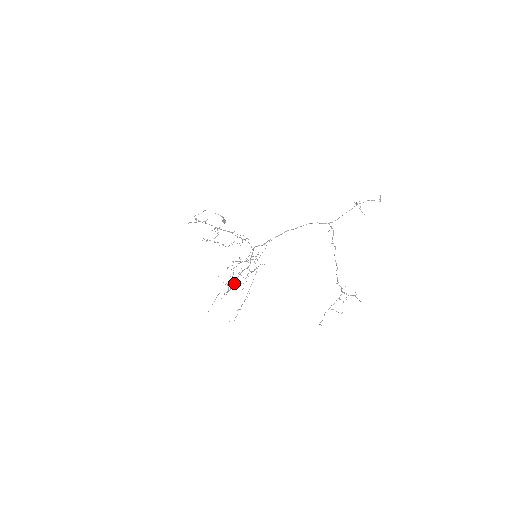
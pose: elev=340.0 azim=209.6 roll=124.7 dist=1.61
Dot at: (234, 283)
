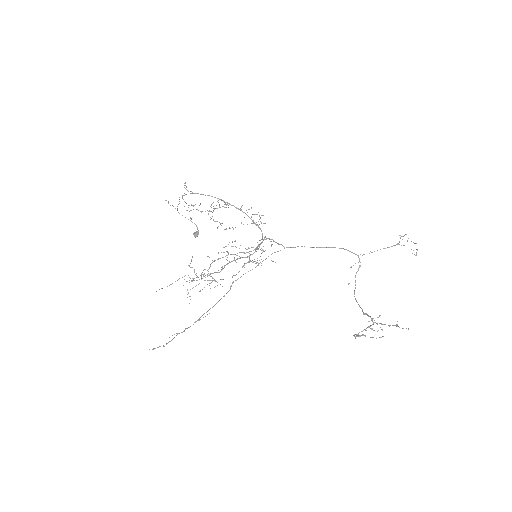
Dot at: occluded
